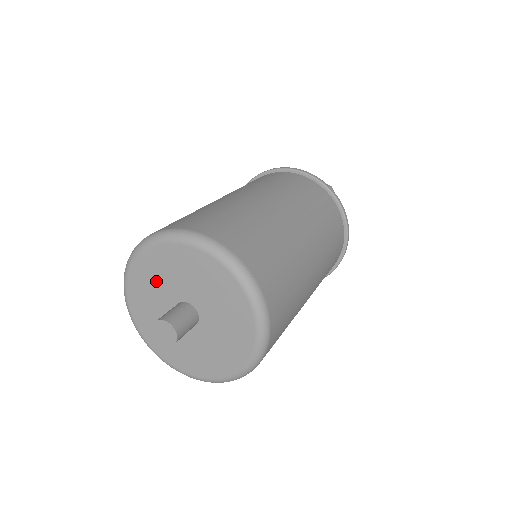
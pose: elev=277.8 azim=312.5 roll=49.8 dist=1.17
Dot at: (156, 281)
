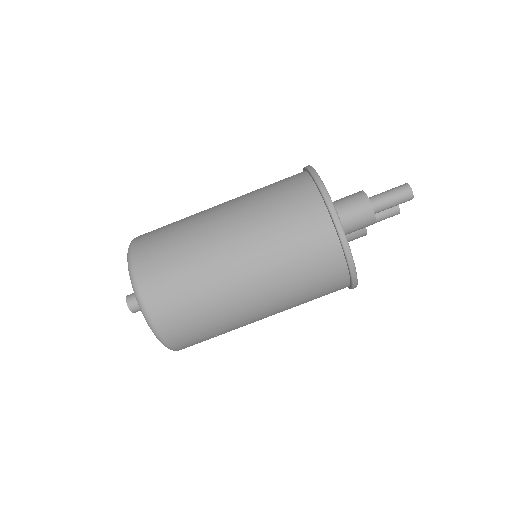
Dot at: occluded
